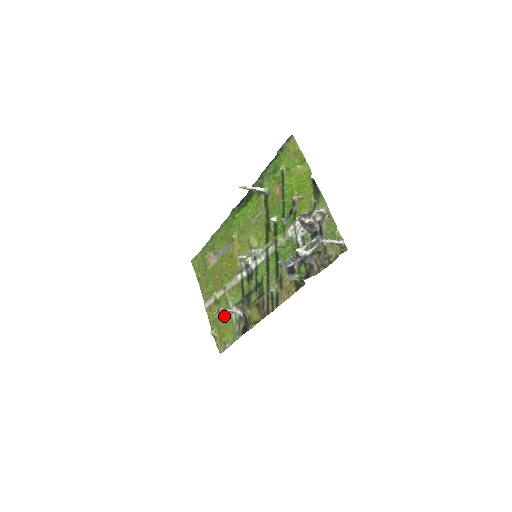
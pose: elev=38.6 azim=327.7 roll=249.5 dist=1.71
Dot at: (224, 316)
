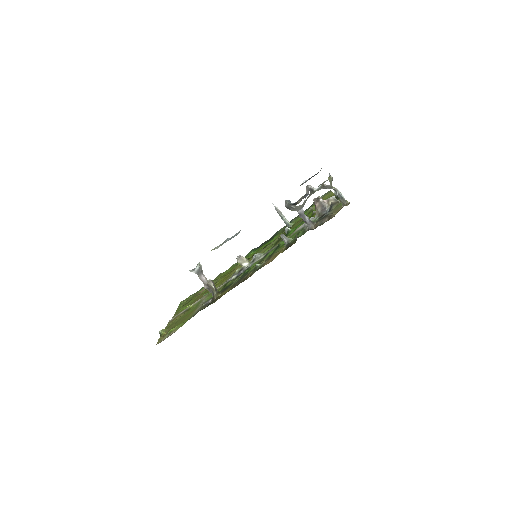
Dot at: (187, 315)
